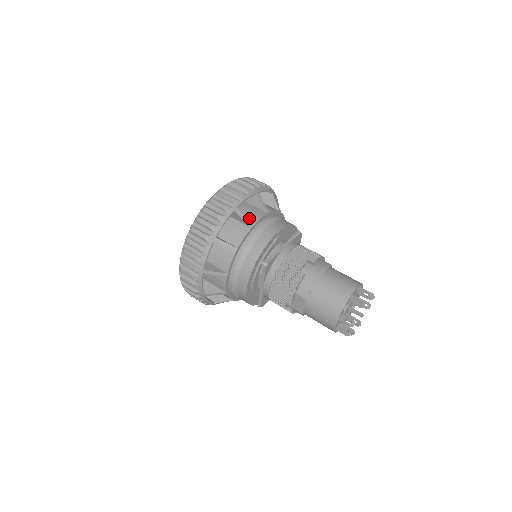
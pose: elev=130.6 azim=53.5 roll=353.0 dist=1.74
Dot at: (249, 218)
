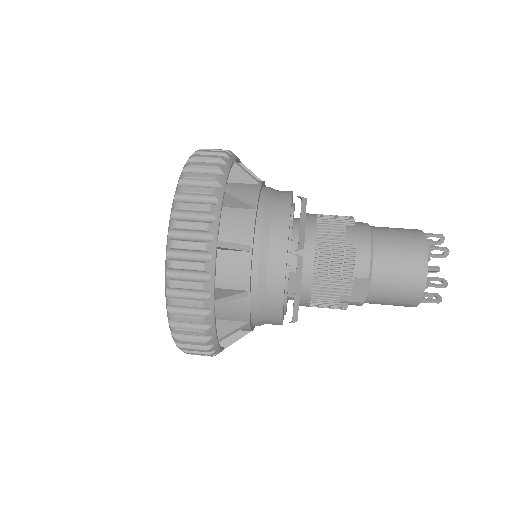
Dot at: occluded
